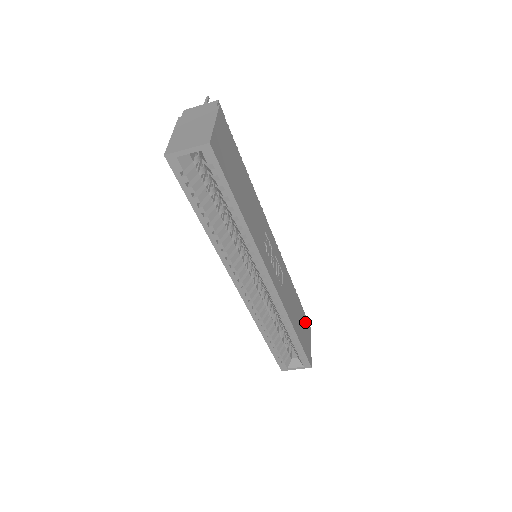
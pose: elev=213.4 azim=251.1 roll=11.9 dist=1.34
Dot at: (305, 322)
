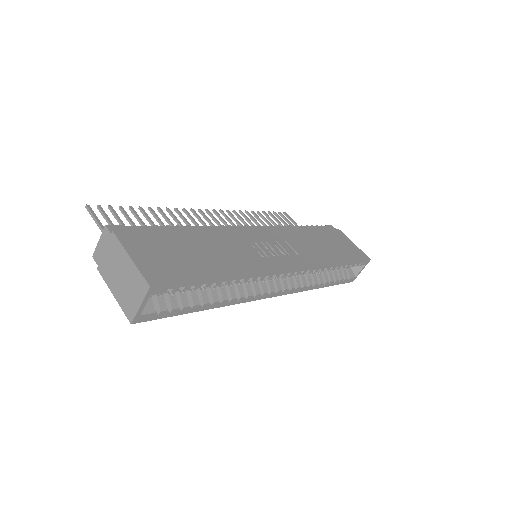
Dot at: (332, 235)
